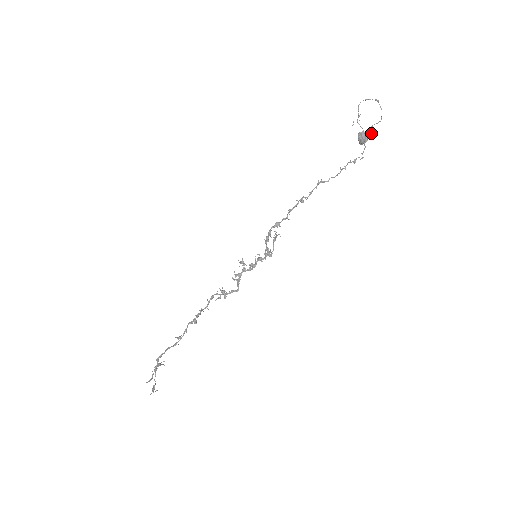
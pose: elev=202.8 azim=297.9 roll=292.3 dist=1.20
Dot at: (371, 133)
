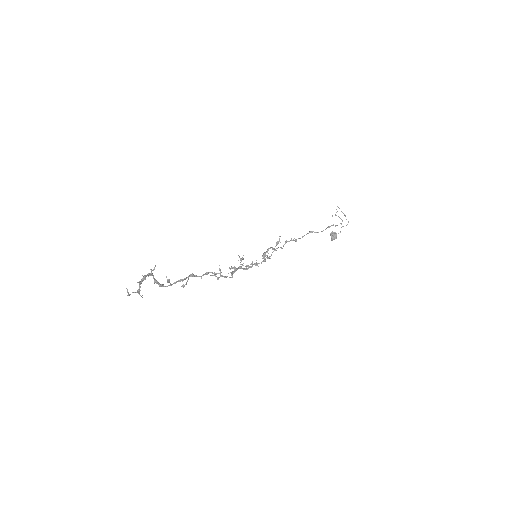
Dot at: occluded
